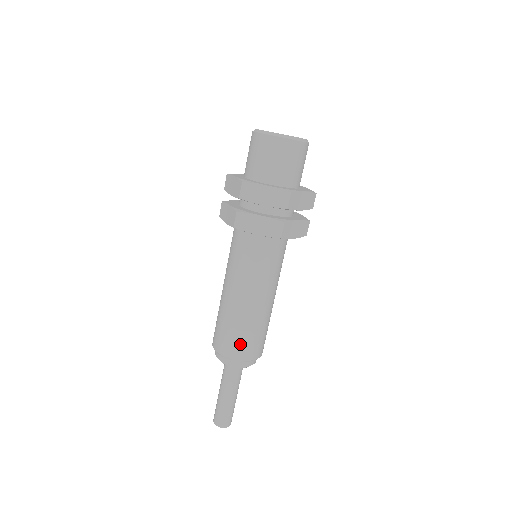
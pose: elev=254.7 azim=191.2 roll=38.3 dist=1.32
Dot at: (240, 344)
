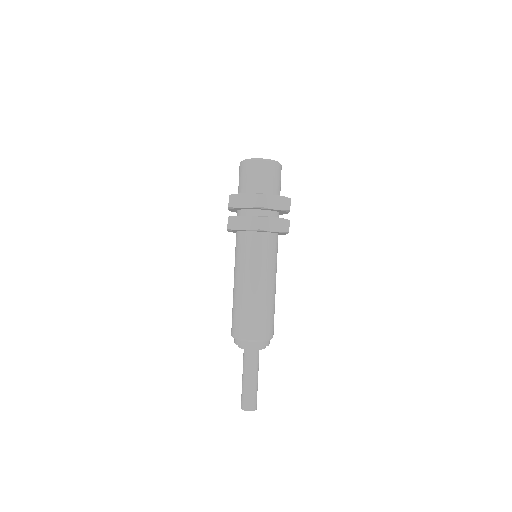
Dot at: (246, 325)
